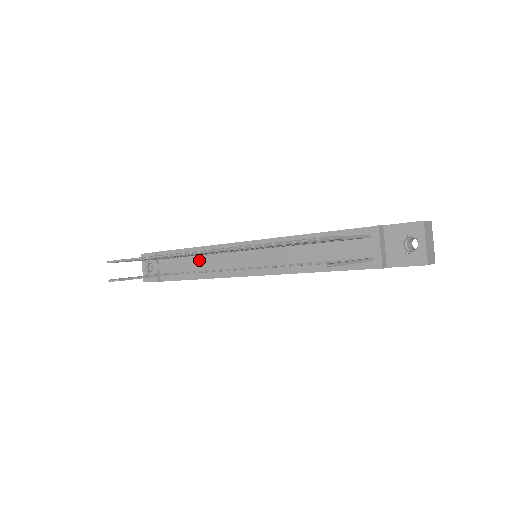
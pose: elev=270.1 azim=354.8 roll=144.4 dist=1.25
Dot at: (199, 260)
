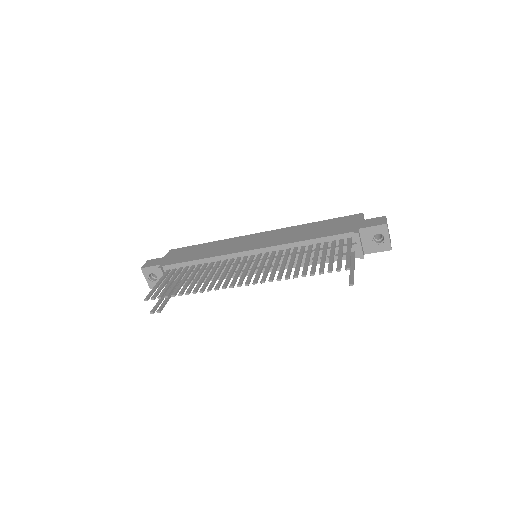
Dot at: occluded
